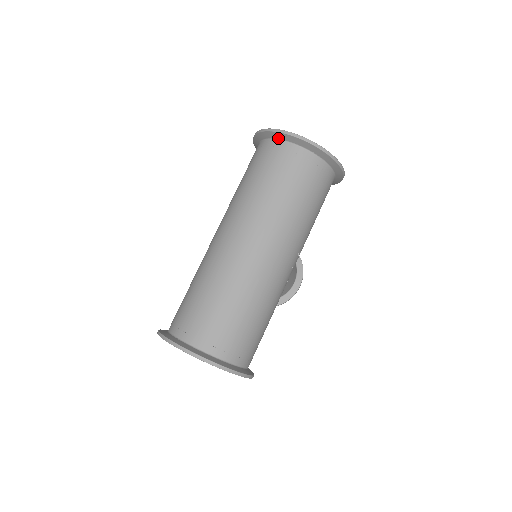
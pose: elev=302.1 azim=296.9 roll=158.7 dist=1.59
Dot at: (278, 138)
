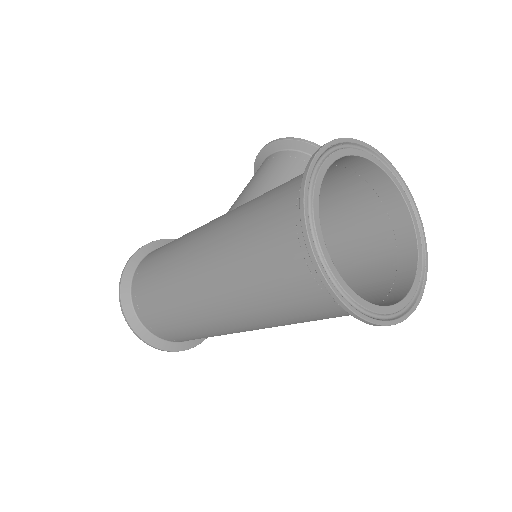
Dot at: occluded
